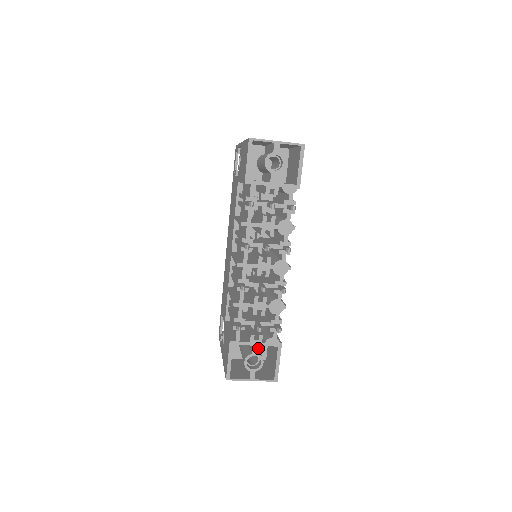
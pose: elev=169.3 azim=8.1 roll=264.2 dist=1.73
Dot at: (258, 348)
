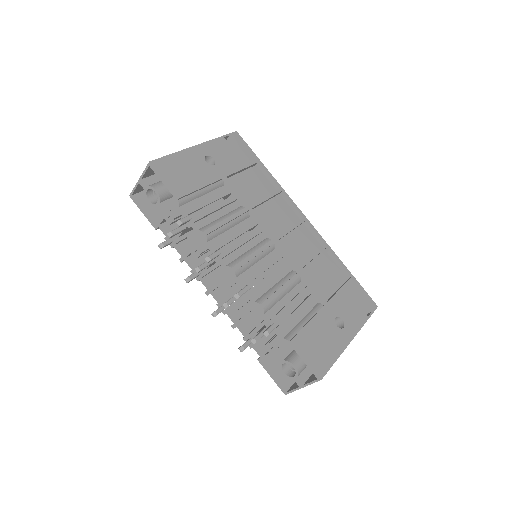
Dot at: occluded
